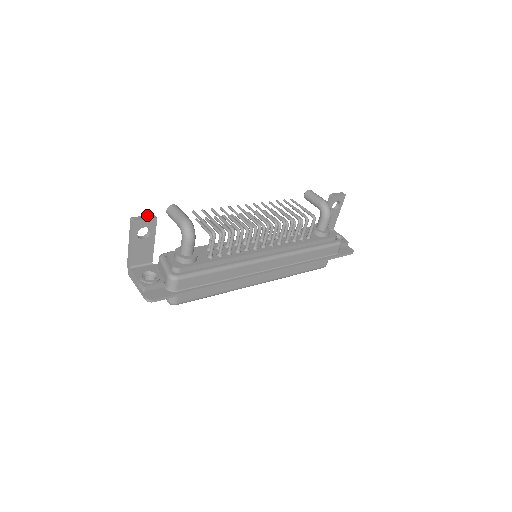
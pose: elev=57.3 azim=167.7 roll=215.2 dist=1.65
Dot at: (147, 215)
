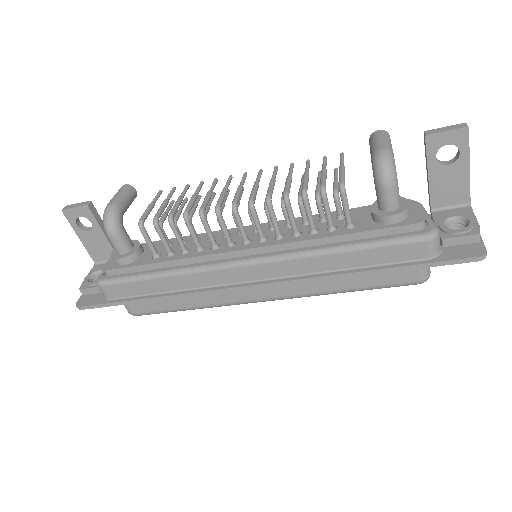
Dot at: (83, 202)
